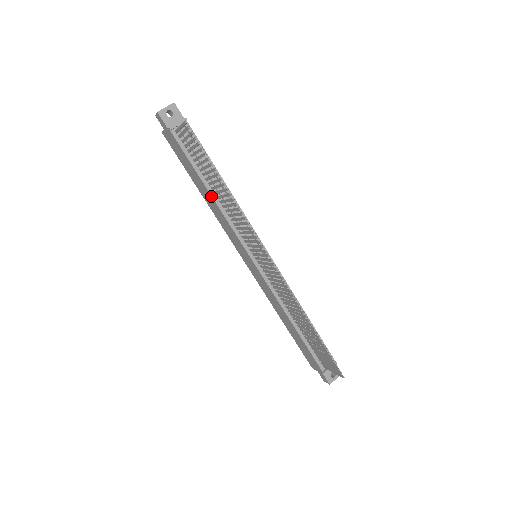
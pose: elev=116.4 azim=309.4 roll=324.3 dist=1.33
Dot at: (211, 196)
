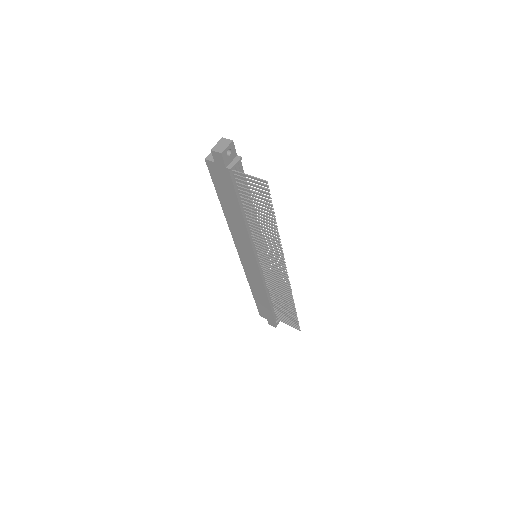
Dot at: (244, 220)
